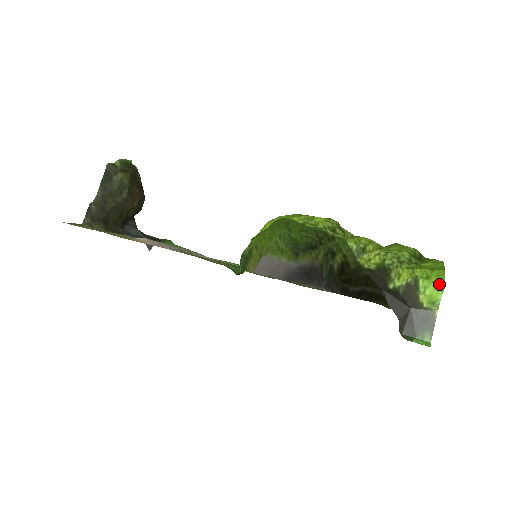
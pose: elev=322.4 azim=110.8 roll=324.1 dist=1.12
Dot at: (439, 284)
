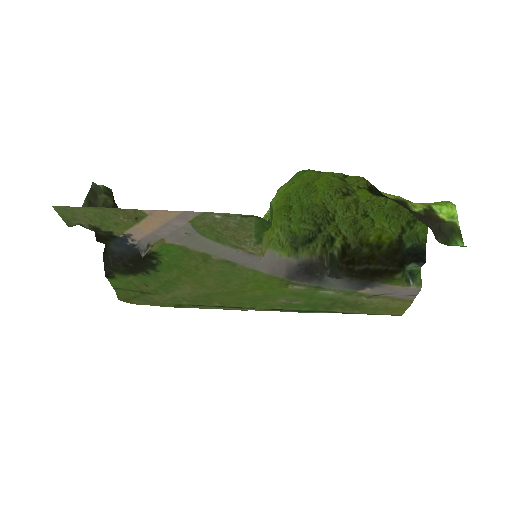
Dot at: (450, 205)
